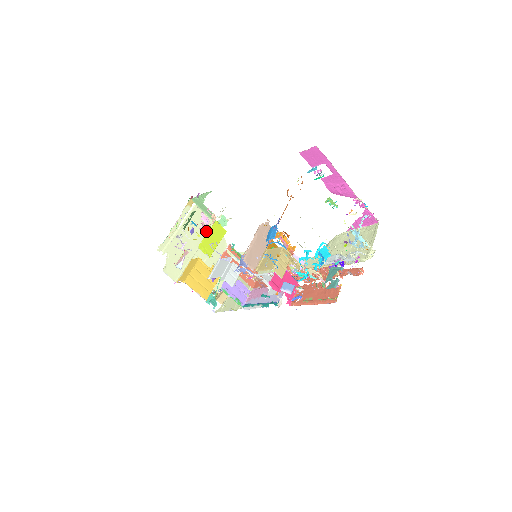
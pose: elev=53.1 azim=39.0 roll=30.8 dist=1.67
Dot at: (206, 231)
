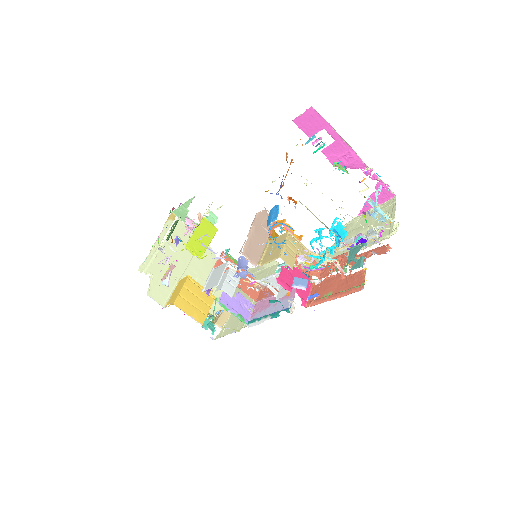
Dot at: occluded
